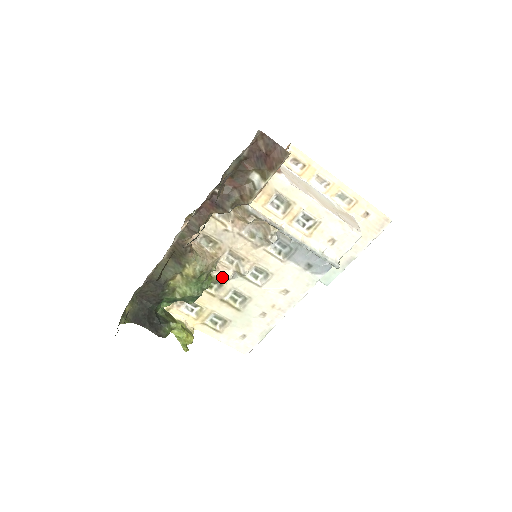
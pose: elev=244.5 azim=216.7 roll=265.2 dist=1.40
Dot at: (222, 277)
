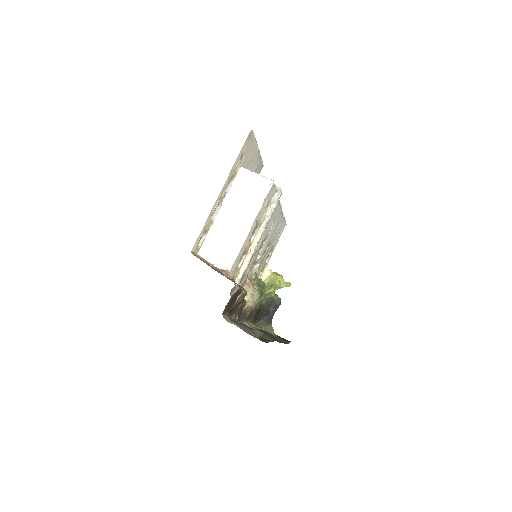
Dot at: (255, 270)
